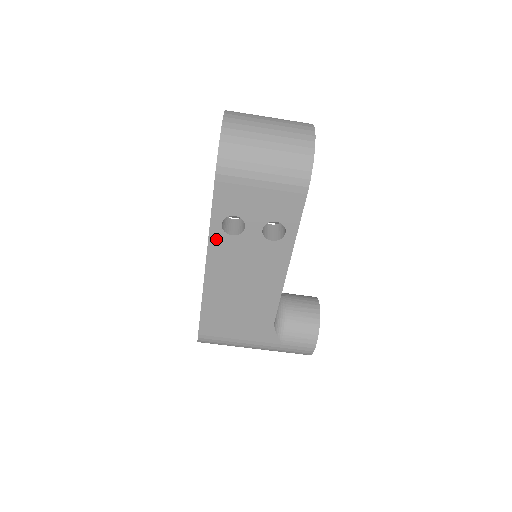
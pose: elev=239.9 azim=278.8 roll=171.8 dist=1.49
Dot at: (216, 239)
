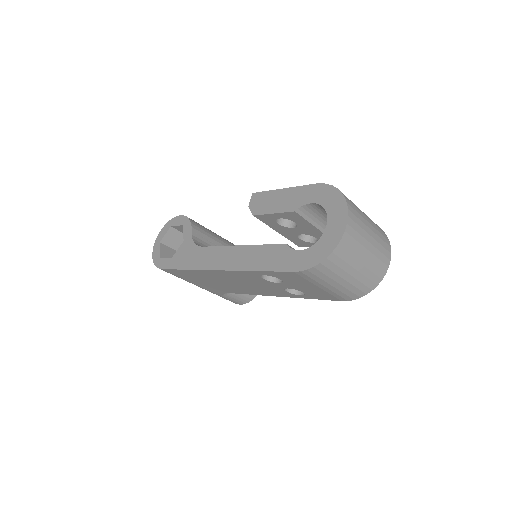
Dot at: (249, 273)
